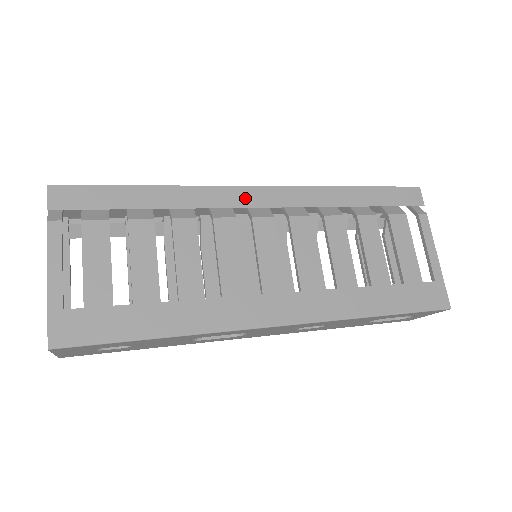
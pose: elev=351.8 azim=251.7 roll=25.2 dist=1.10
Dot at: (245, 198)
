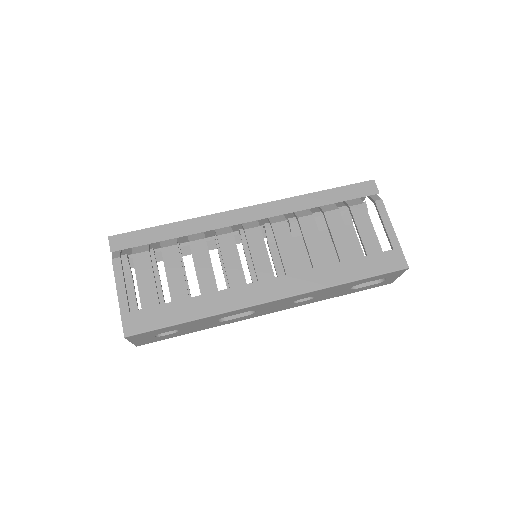
Dot at: (238, 217)
